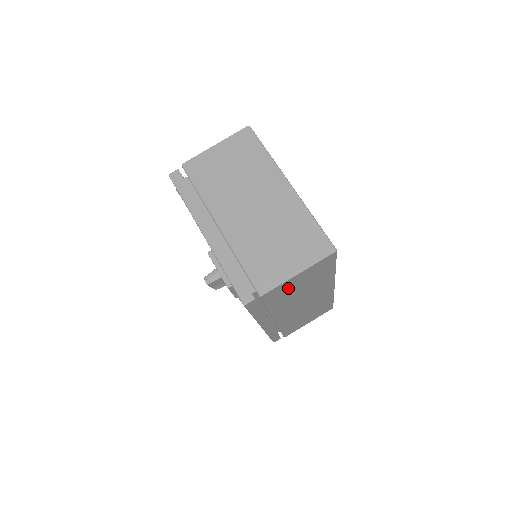
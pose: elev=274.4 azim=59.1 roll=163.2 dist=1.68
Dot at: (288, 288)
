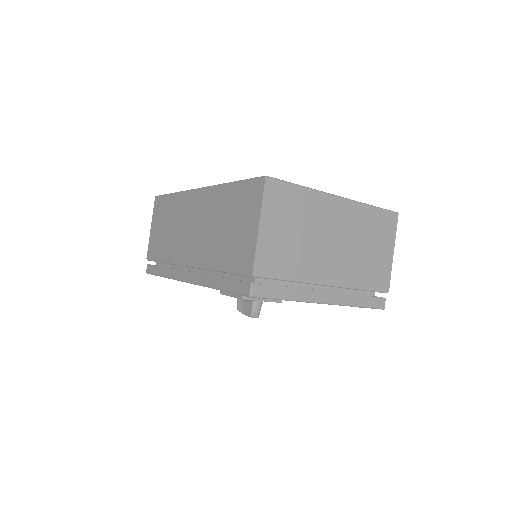
Dot at: occluded
